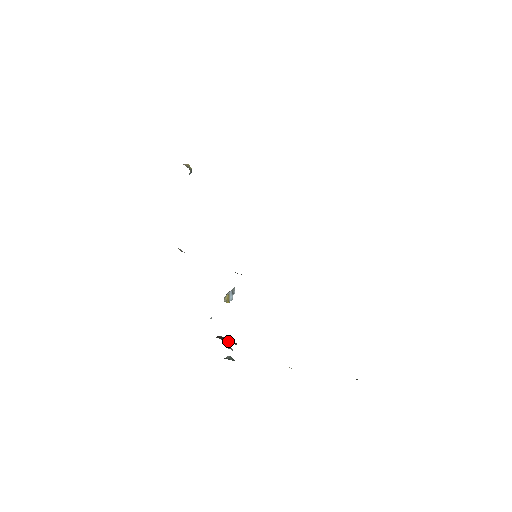
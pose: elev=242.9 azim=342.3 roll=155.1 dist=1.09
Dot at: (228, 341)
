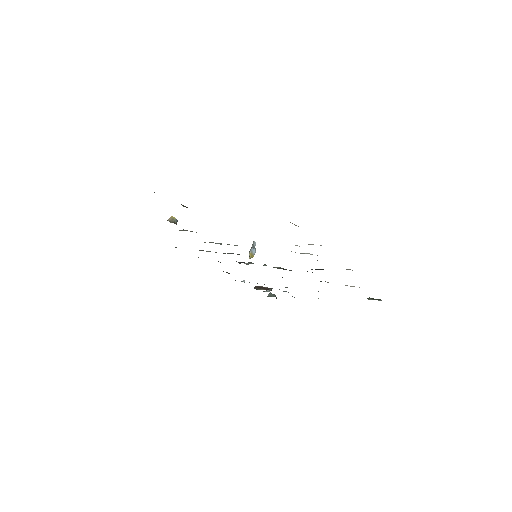
Dot at: (264, 289)
